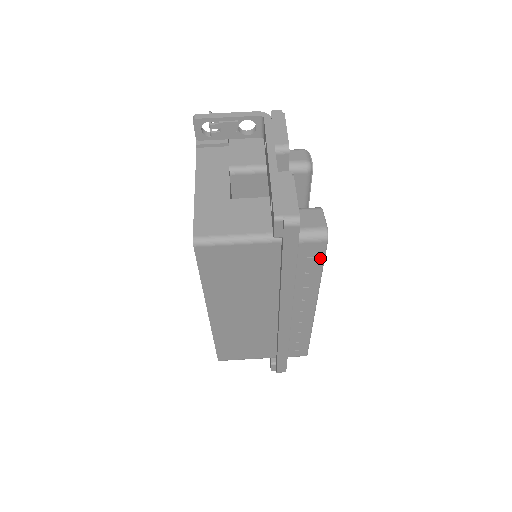
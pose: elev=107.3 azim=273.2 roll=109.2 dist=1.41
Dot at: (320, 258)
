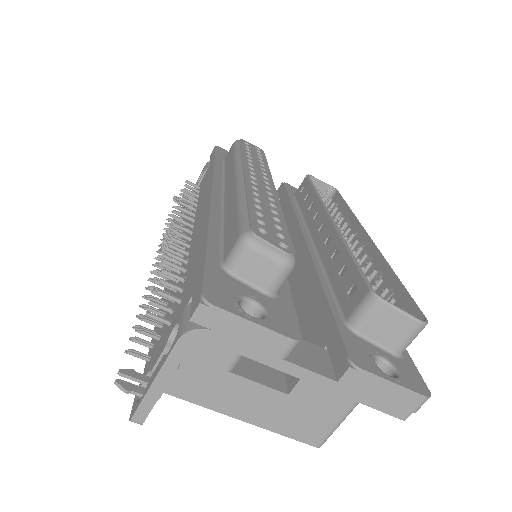
Dot at: (408, 303)
